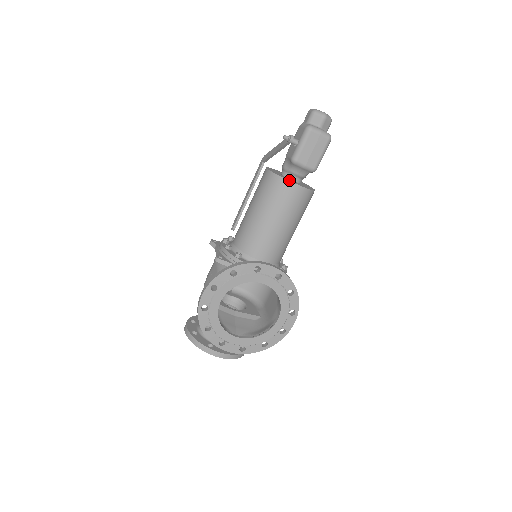
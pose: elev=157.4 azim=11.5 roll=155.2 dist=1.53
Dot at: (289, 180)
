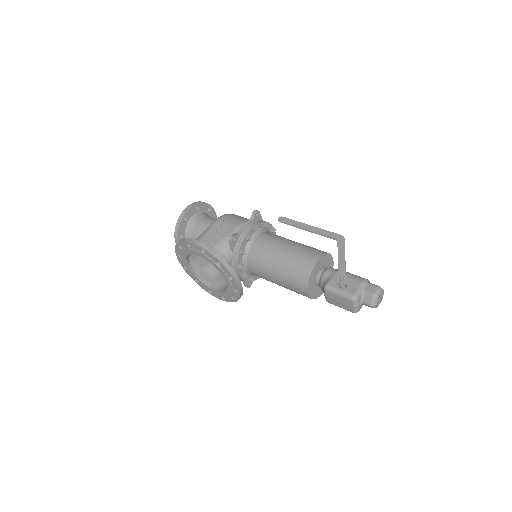
Dot at: (310, 285)
